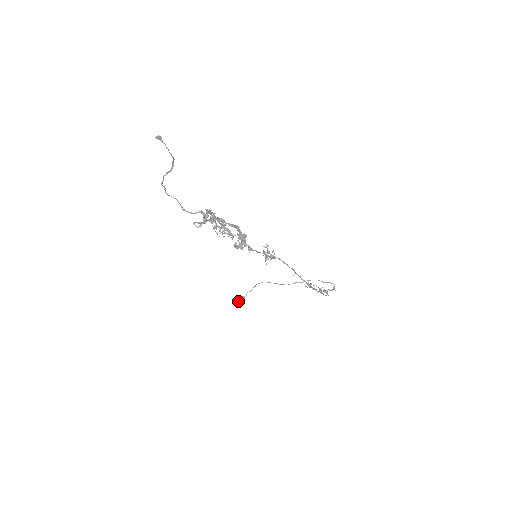
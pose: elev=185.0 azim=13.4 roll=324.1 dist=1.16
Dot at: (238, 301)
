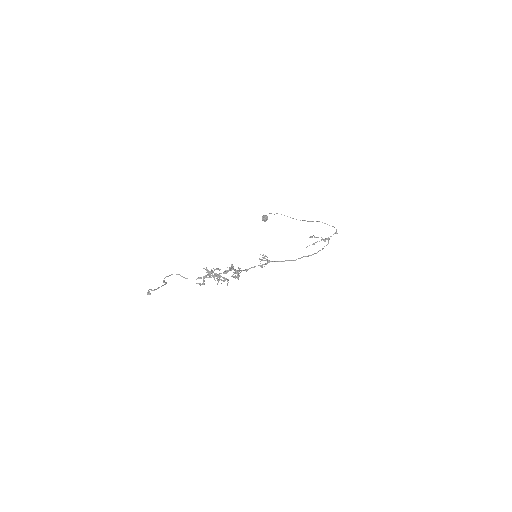
Dot at: (263, 219)
